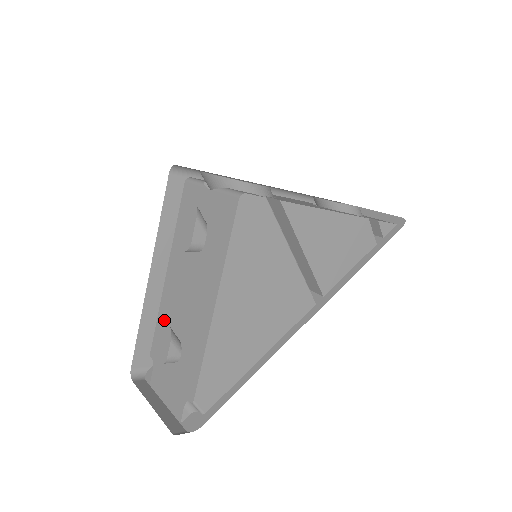
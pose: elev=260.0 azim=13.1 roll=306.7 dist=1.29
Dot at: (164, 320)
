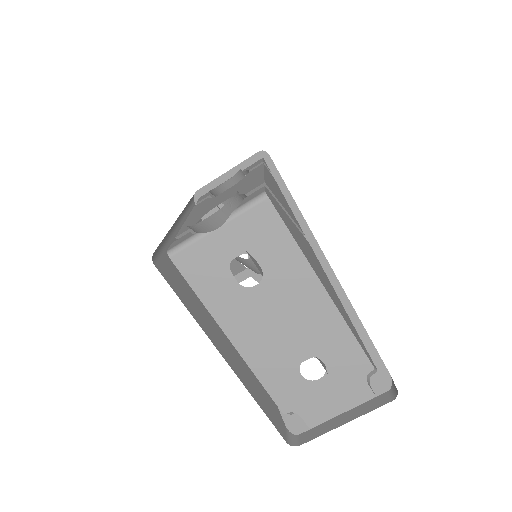
Dot at: (272, 372)
